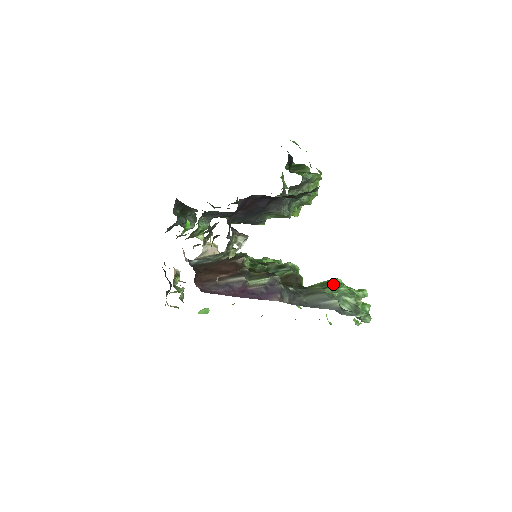
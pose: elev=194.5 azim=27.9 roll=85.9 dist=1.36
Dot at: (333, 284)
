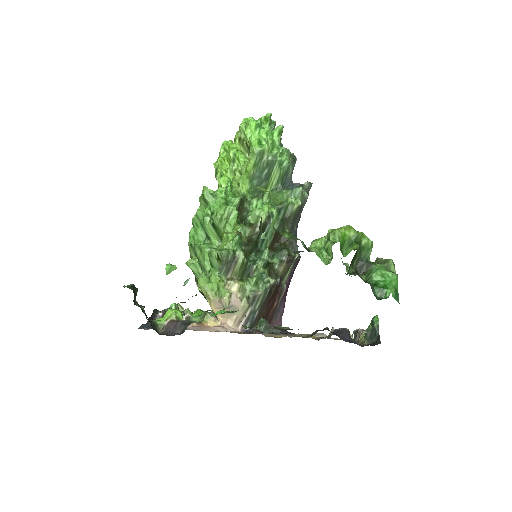
Dot at: (272, 164)
